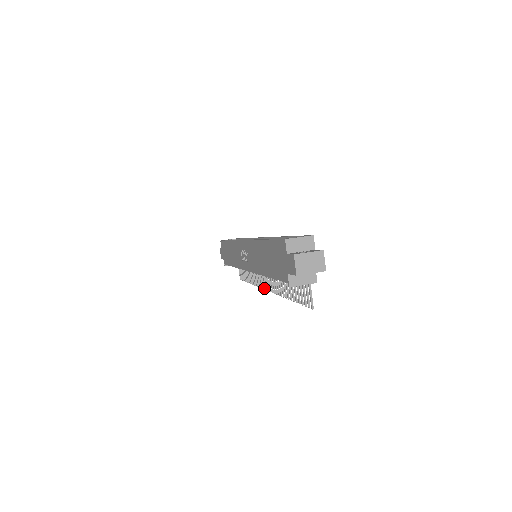
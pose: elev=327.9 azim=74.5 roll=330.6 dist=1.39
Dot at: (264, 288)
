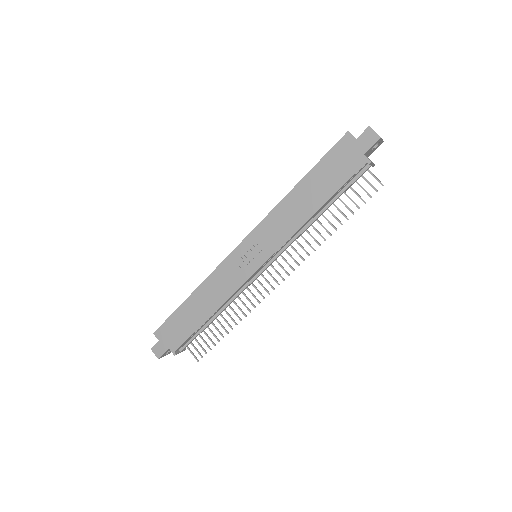
Dot at: occluded
